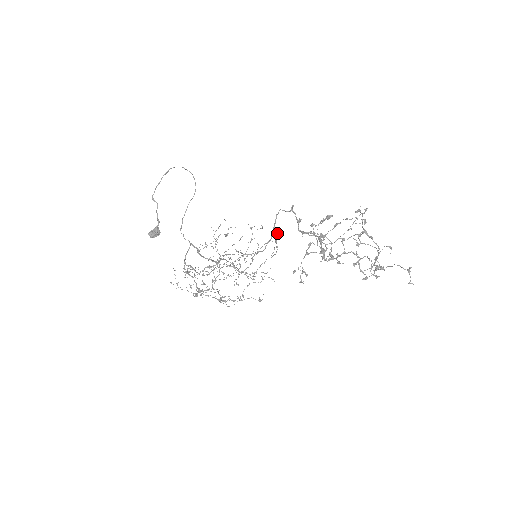
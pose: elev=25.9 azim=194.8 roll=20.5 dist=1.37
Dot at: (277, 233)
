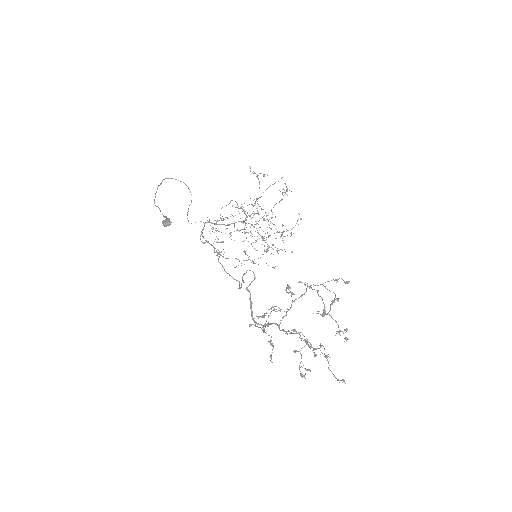
Dot at: occluded
